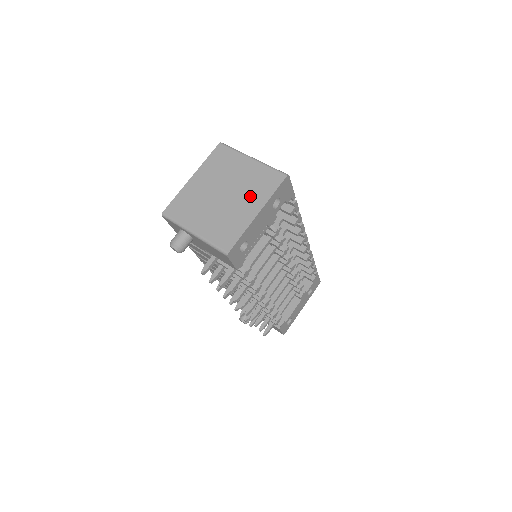
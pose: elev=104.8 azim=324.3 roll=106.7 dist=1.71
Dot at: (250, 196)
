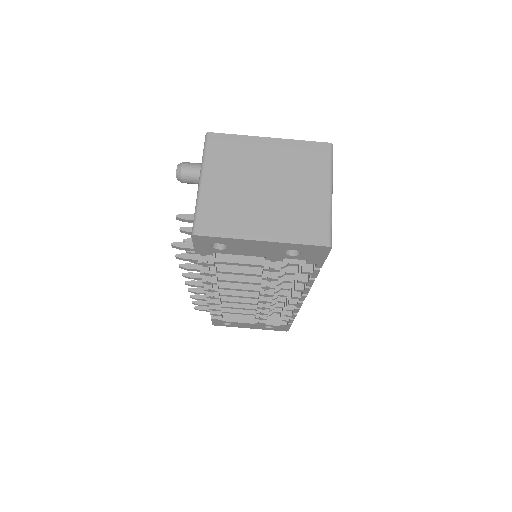
Dot at: (279, 218)
